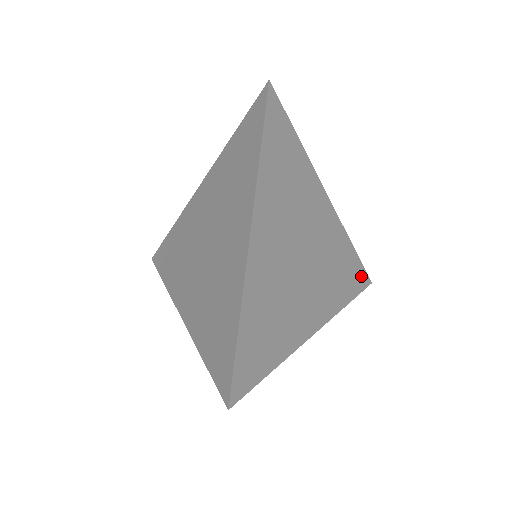
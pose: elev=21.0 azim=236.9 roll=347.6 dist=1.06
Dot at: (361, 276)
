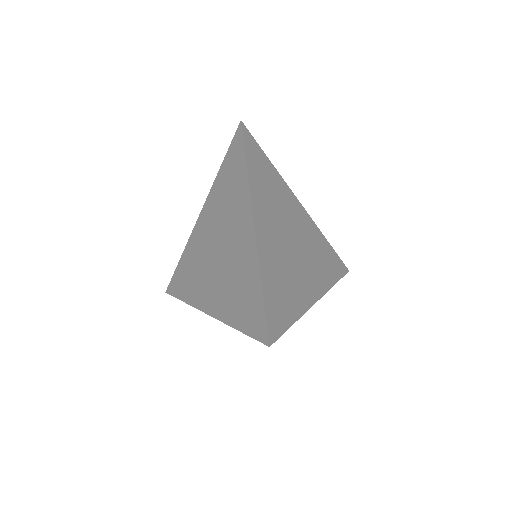
Dot at: (339, 264)
